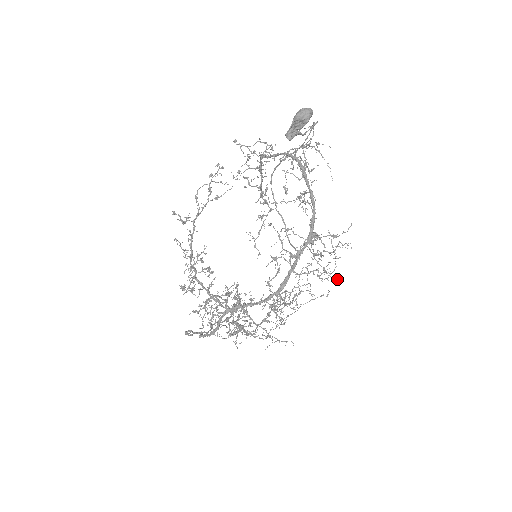
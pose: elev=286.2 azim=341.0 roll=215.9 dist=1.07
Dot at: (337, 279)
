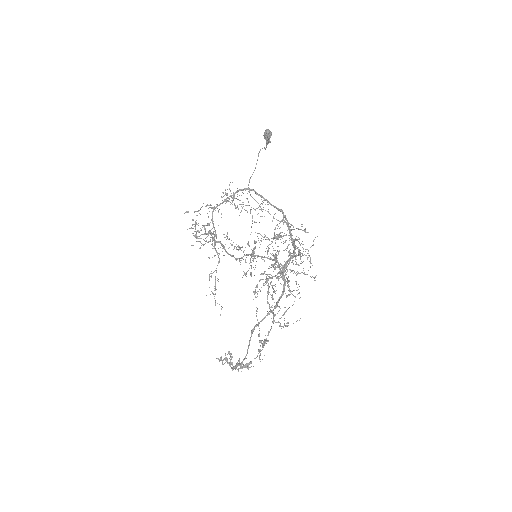
Dot at: occluded
